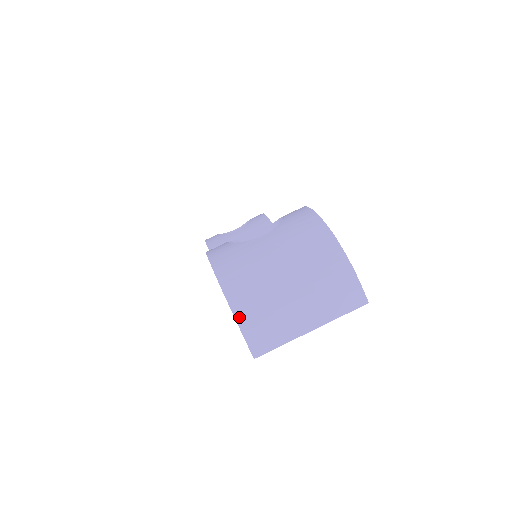
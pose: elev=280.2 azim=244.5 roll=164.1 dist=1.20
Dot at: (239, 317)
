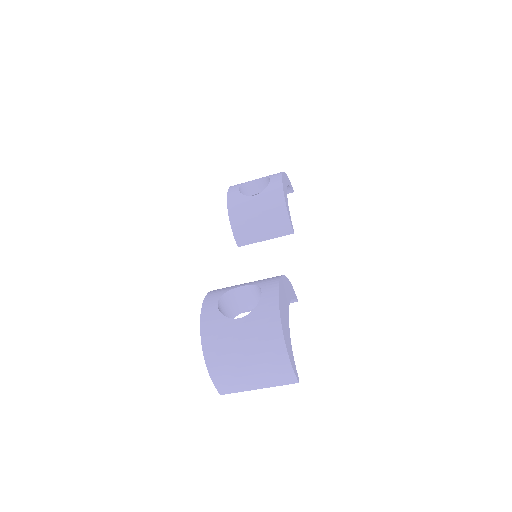
Dot at: (212, 376)
